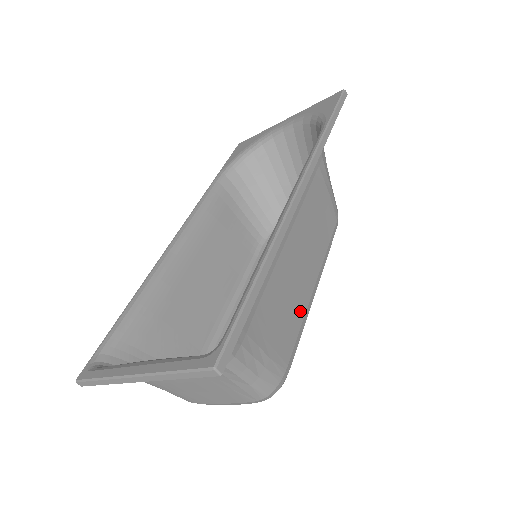
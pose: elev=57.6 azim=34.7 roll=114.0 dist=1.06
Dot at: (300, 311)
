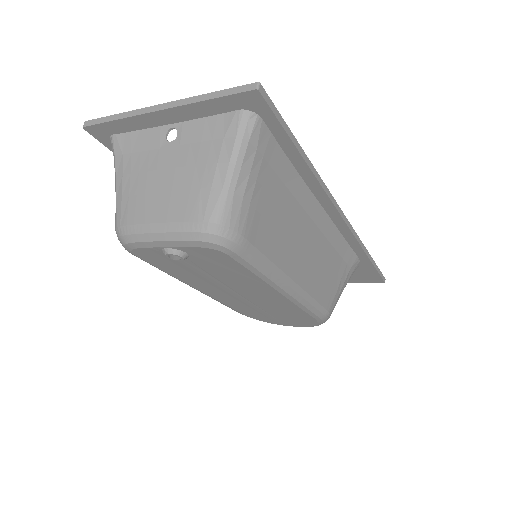
Dot at: (278, 256)
